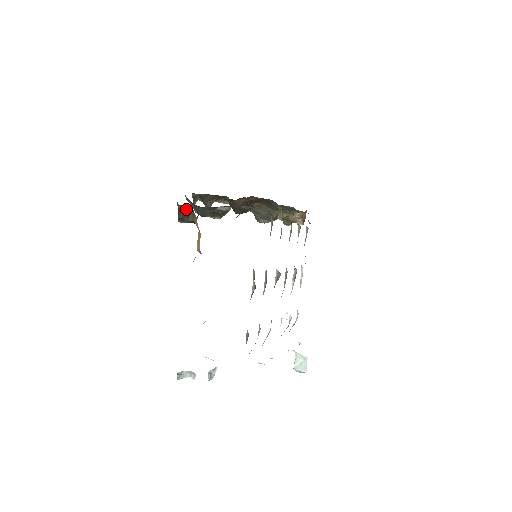
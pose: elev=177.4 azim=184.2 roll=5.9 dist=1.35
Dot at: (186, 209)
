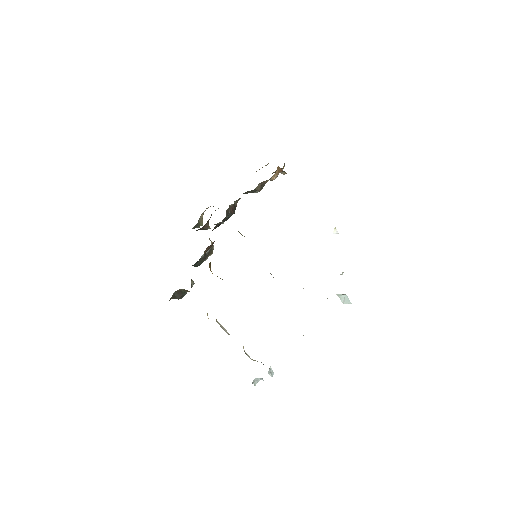
Dot at: (177, 292)
